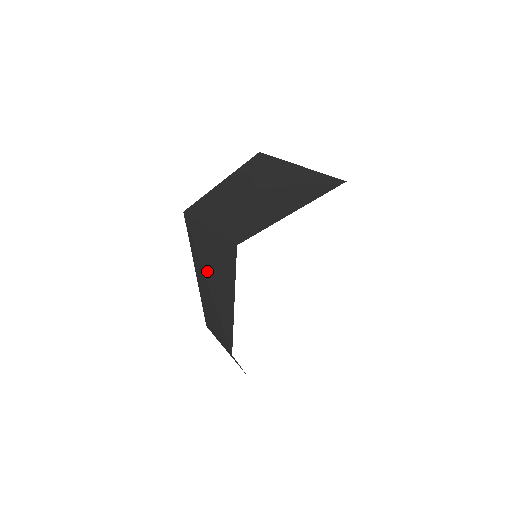
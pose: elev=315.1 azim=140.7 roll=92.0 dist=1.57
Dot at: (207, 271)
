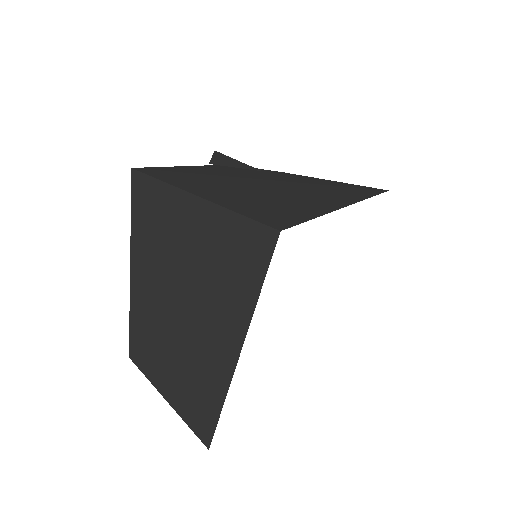
Dot at: occluded
